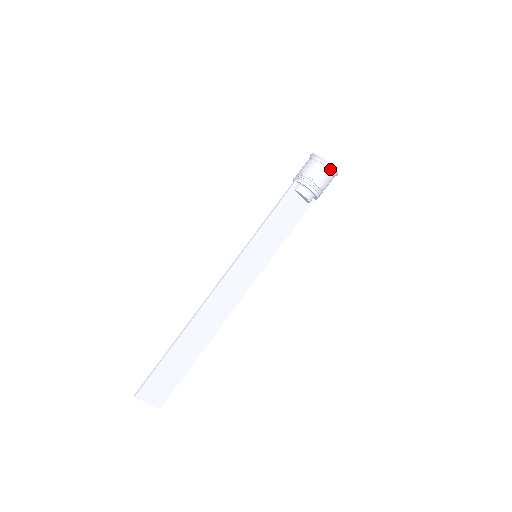
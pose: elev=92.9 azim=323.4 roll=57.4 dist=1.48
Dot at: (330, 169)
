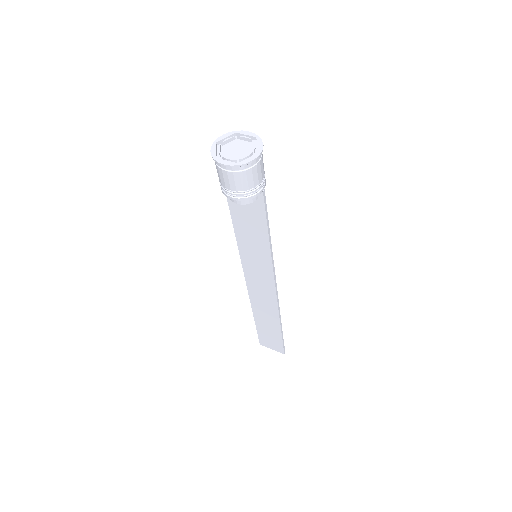
Dot at: (226, 168)
